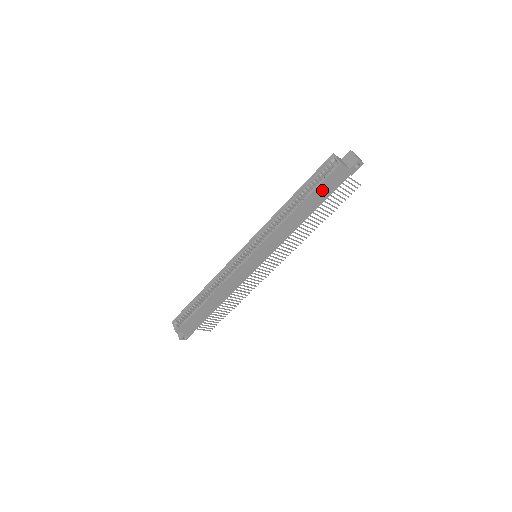
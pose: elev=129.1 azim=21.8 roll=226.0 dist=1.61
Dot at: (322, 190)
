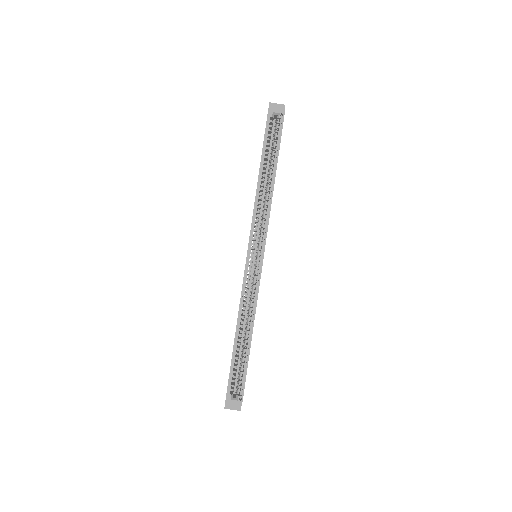
Dot at: occluded
